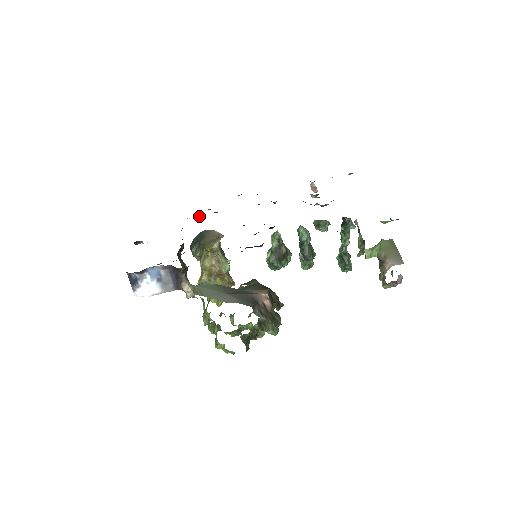
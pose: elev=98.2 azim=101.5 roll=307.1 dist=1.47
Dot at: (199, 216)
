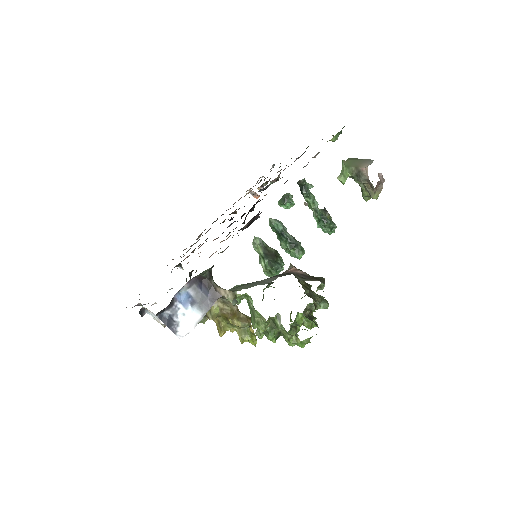
Dot at: (180, 265)
